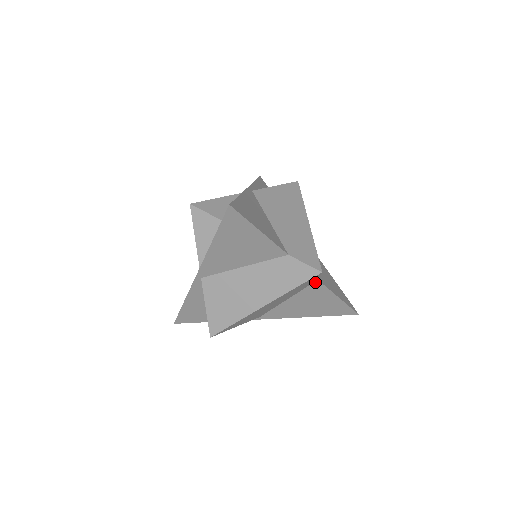
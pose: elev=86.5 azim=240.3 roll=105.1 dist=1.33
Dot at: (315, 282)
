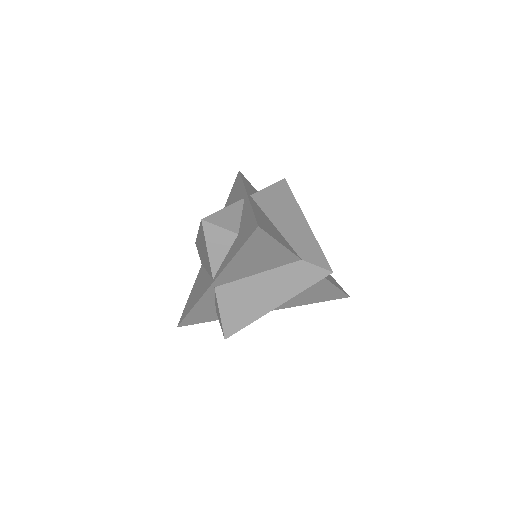
Dot at: occluded
